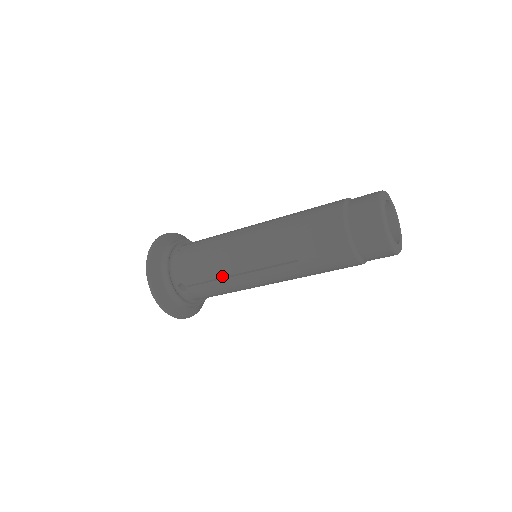
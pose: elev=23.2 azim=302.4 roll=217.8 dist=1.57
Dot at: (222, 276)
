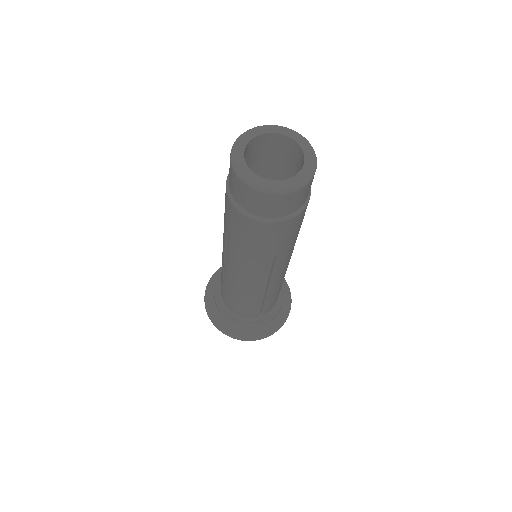
Dot at: (262, 297)
